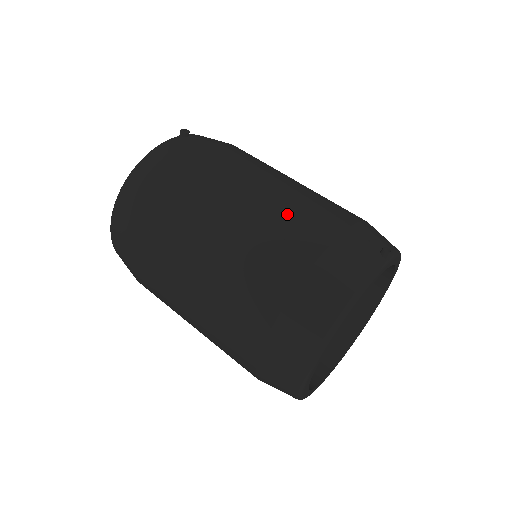
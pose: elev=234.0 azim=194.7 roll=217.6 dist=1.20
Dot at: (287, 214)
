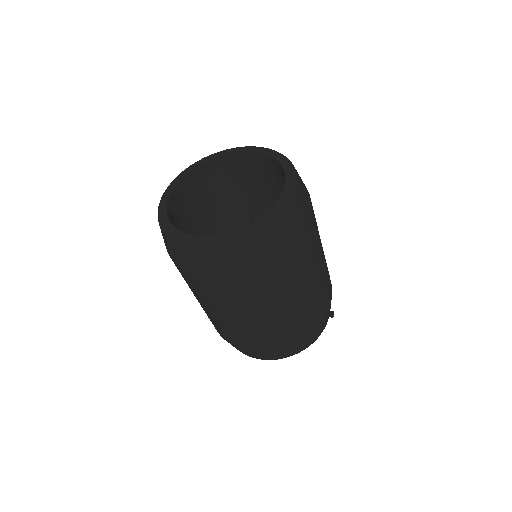
Dot at: (318, 299)
